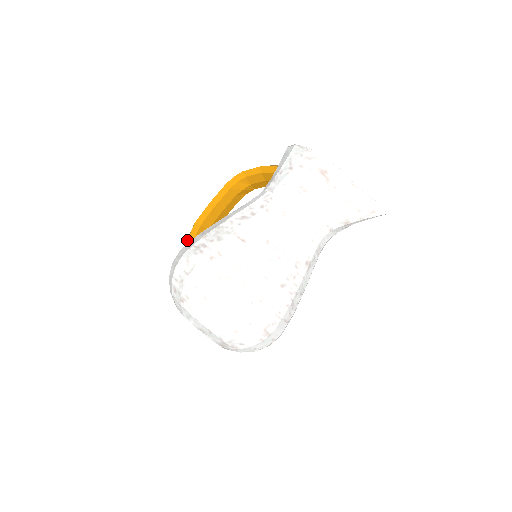
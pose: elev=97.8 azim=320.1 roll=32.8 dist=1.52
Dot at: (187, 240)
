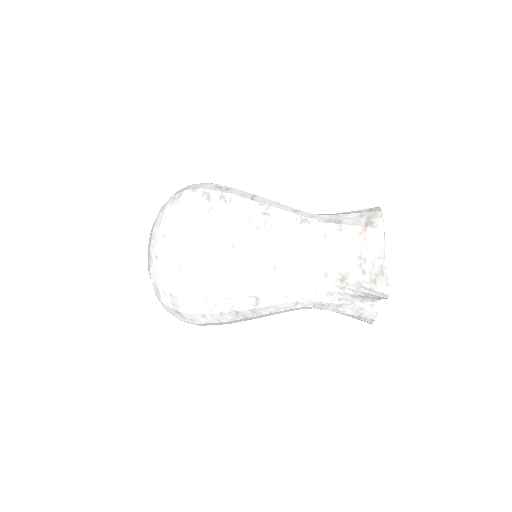
Dot at: occluded
